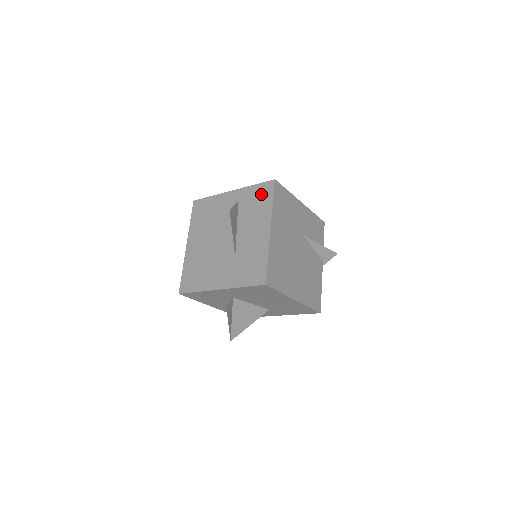
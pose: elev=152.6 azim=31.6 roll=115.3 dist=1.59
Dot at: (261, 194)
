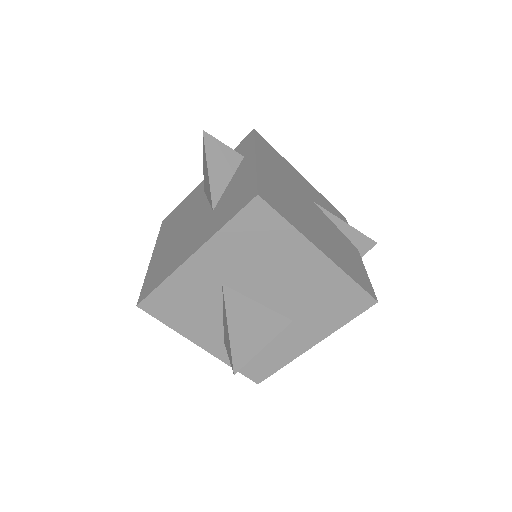
Dot at: (239, 149)
